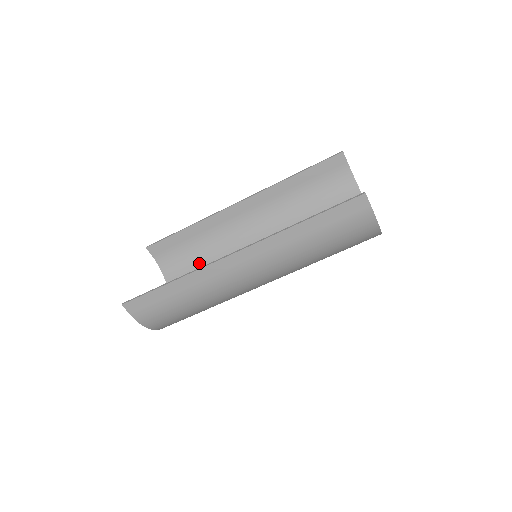
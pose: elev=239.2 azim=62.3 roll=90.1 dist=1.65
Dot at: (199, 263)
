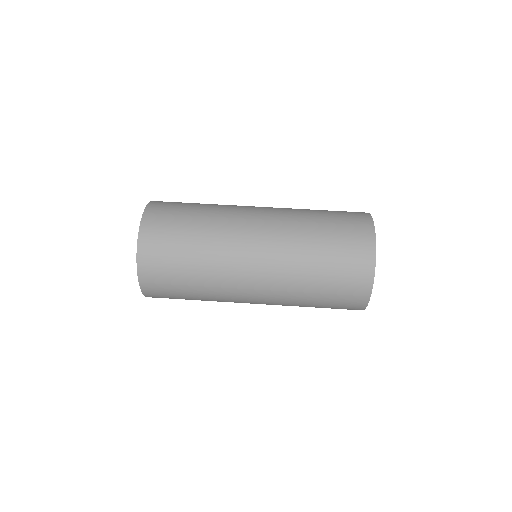
Dot at: (185, 292)
